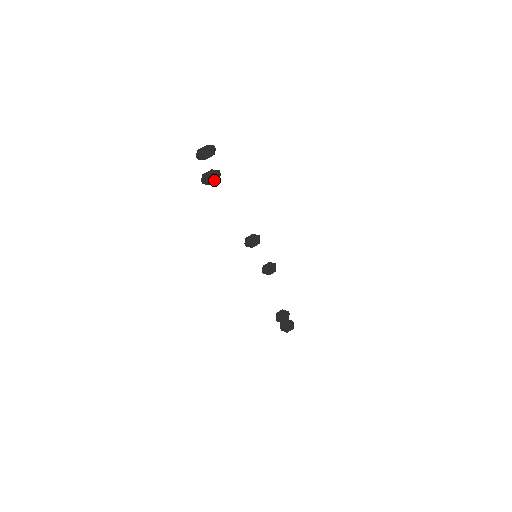
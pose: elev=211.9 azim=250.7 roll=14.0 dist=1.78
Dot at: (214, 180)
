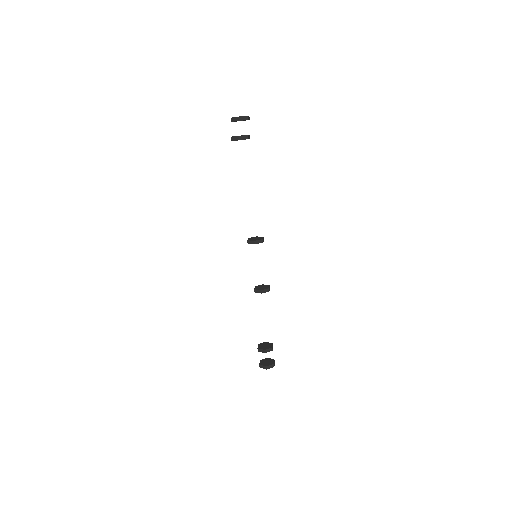
Dot at: (244, 137)
